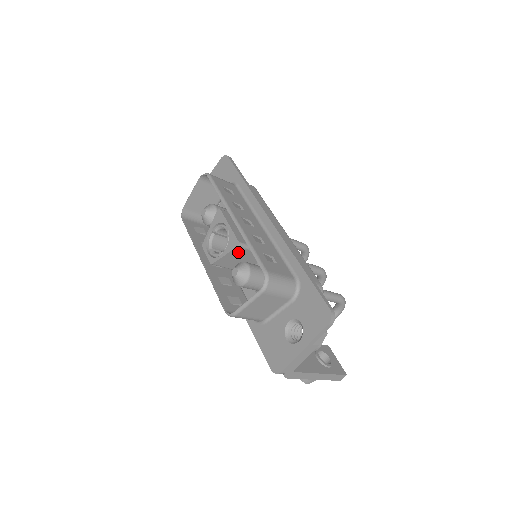
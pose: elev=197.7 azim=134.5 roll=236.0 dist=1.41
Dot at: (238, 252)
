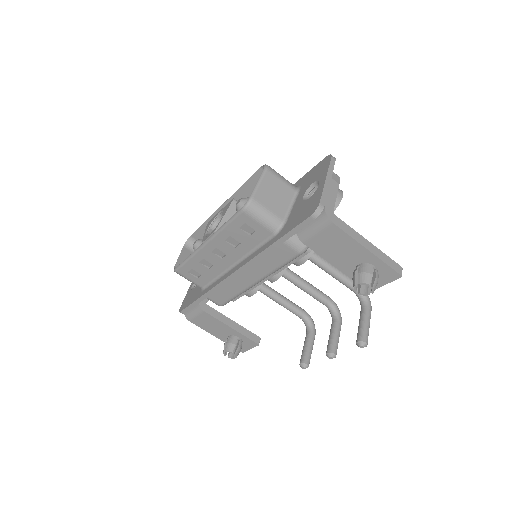
Dot at: (236, 211)
